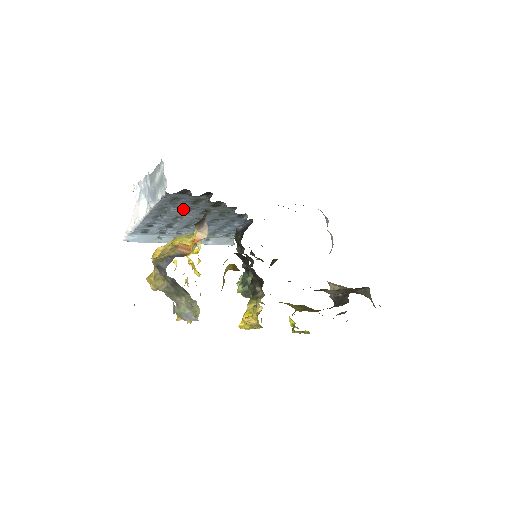
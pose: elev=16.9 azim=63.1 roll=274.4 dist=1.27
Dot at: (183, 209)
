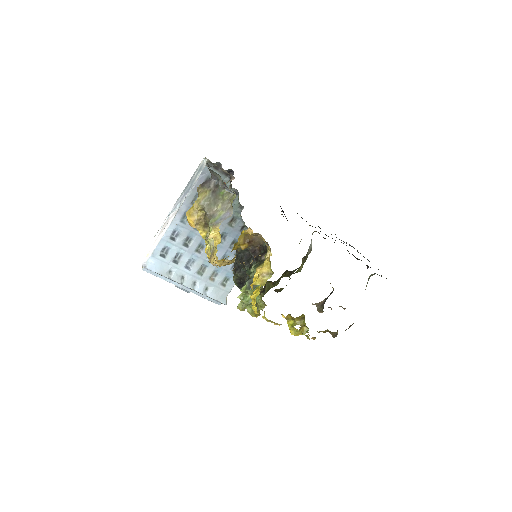
Dot at: occluded
